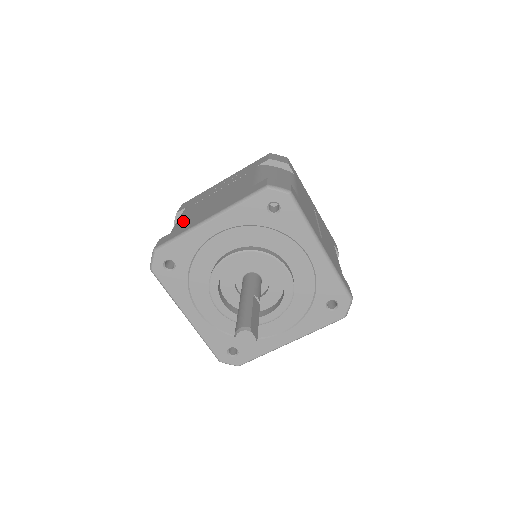
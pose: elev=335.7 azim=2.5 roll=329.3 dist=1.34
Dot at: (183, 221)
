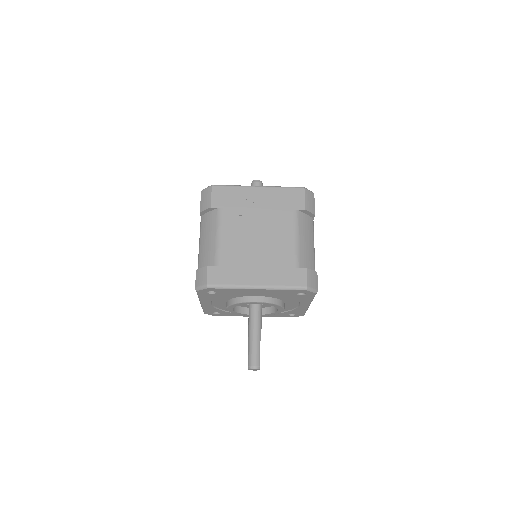
Dot at: (228, 253)
